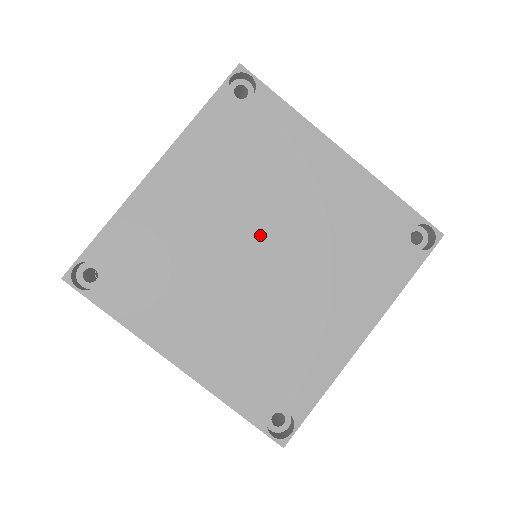
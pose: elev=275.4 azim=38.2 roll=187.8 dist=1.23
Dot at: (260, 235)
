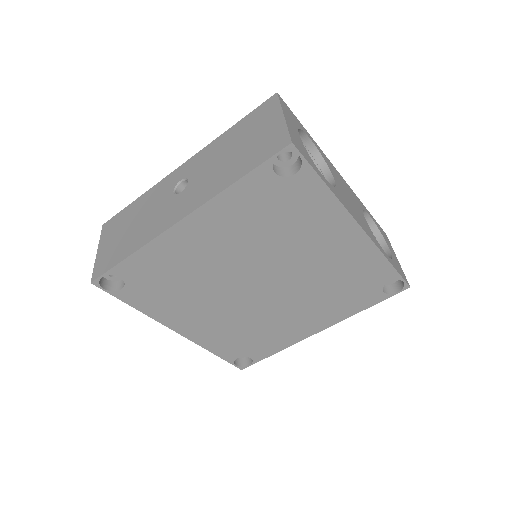
Dot at: (264, 274)
